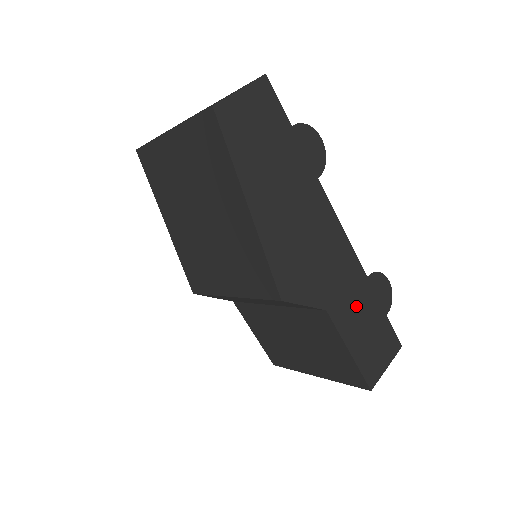
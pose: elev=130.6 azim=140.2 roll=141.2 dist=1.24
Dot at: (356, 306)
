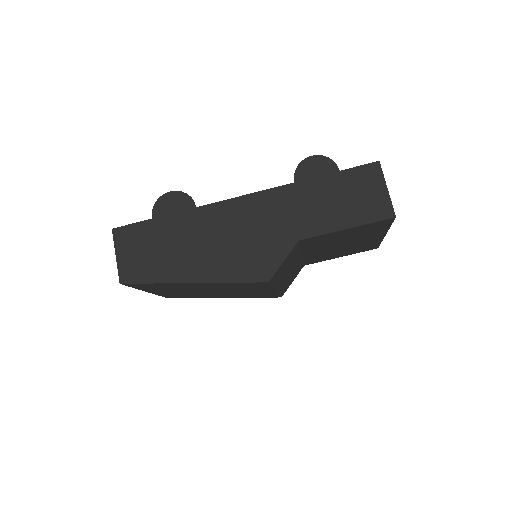
Dot at: (312, 206)
